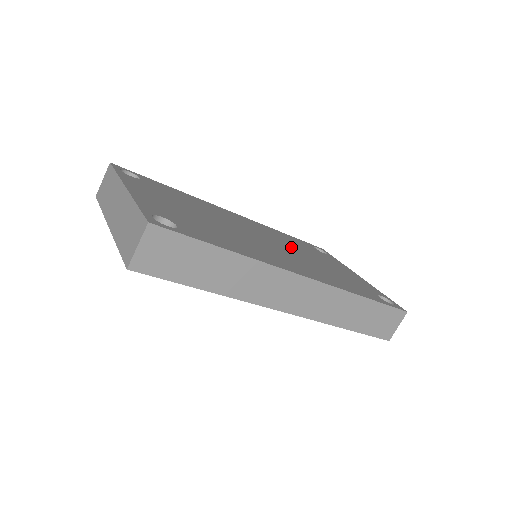
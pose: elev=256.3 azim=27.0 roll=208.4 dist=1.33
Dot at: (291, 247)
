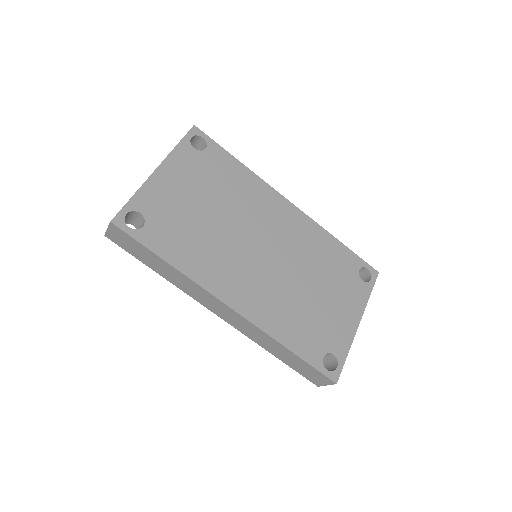
Dot at: (299, 265)
